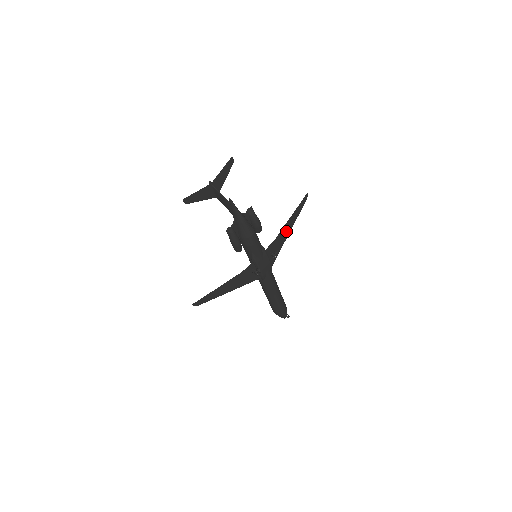
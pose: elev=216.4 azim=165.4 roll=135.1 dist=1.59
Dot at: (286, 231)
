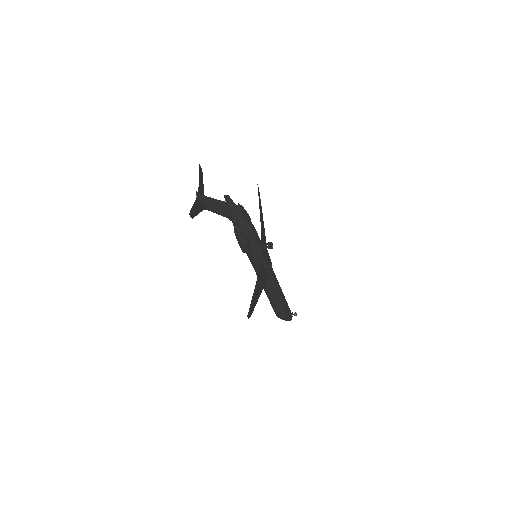
Dot at: (262, 224)
